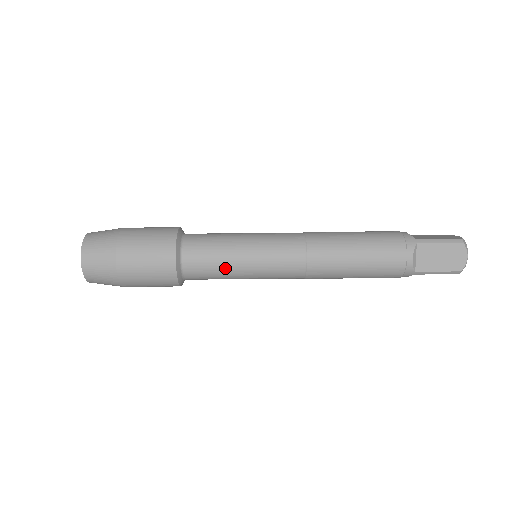
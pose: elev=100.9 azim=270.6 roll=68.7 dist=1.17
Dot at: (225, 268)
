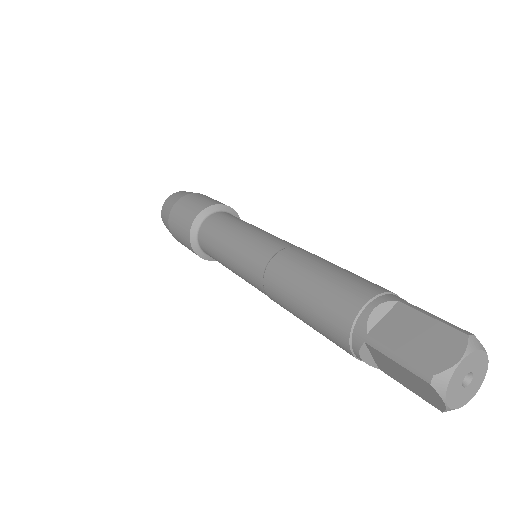
Dot at: (222, 235)
